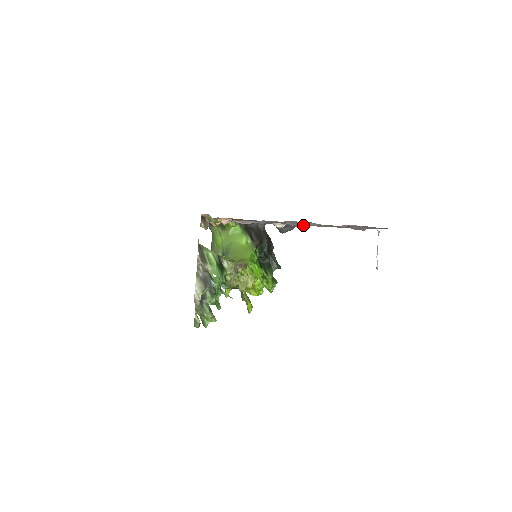
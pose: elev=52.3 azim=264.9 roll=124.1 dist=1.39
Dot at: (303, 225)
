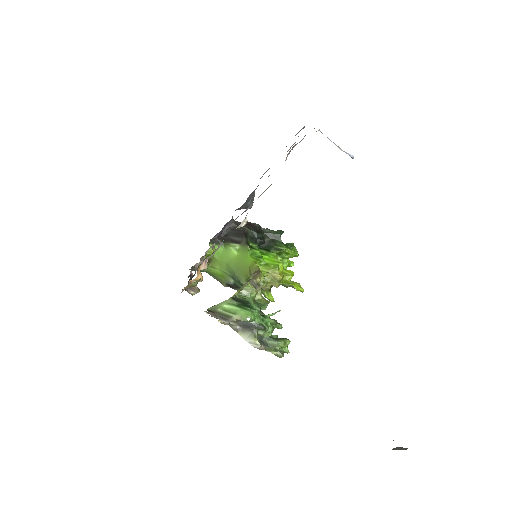
Dot at: occluded
